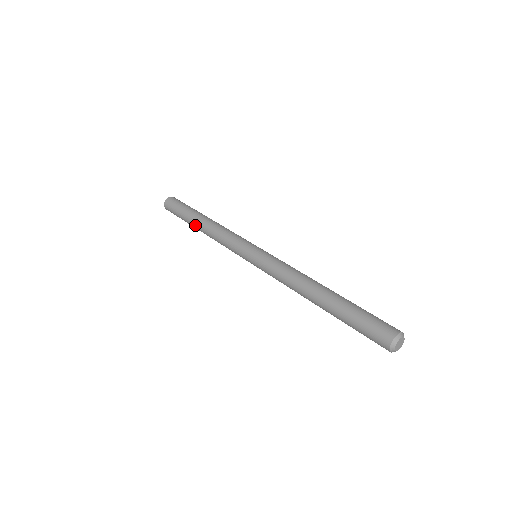
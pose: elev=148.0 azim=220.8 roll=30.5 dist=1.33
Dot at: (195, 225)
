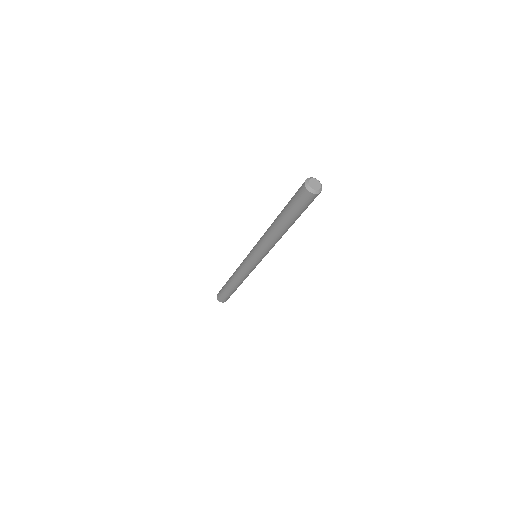
Dot at: (229, 279)
